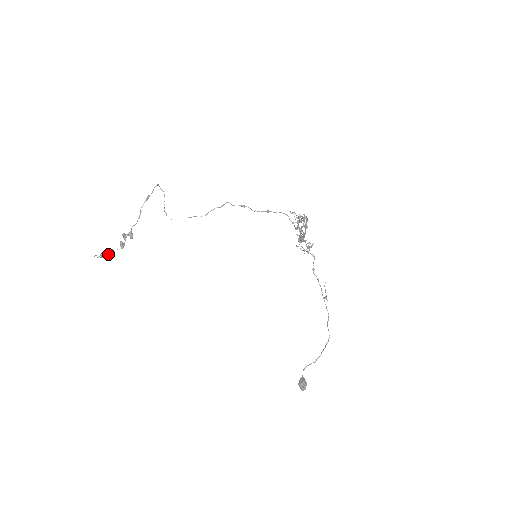
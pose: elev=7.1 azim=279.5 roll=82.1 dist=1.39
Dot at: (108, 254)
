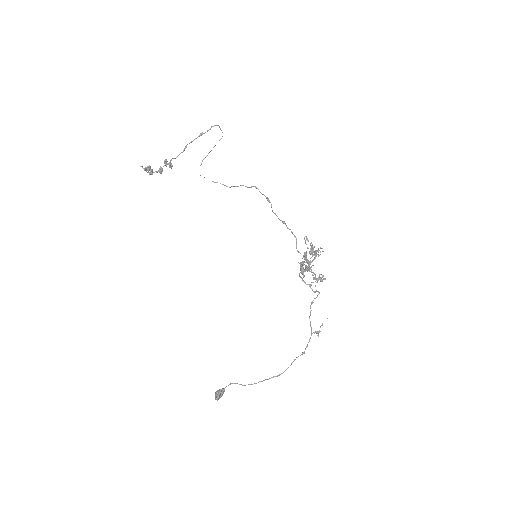
Dot at: (147, 172)
